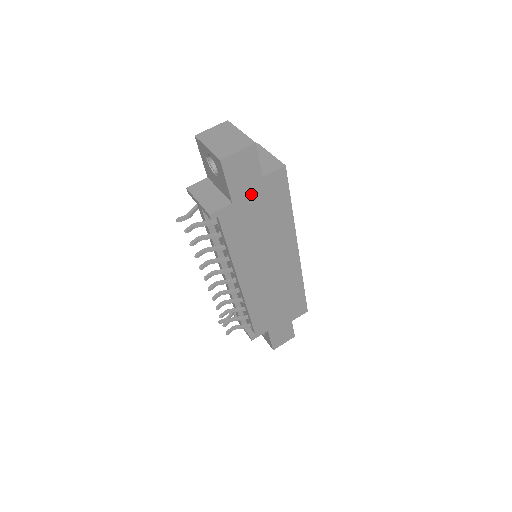
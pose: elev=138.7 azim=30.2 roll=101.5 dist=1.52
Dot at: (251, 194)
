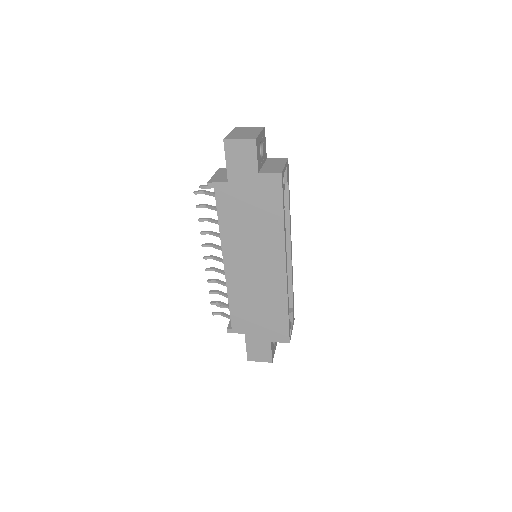
Dot at: (246, 183)
